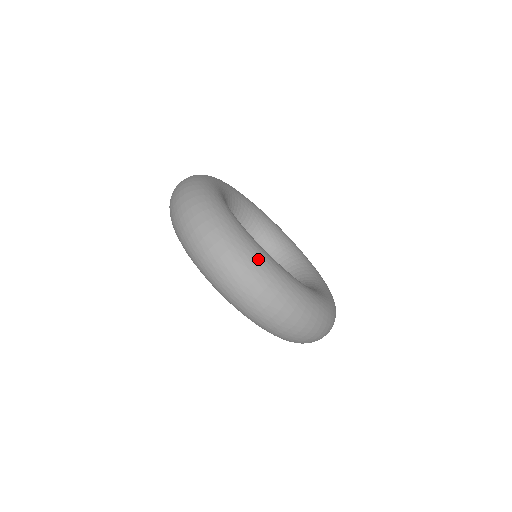
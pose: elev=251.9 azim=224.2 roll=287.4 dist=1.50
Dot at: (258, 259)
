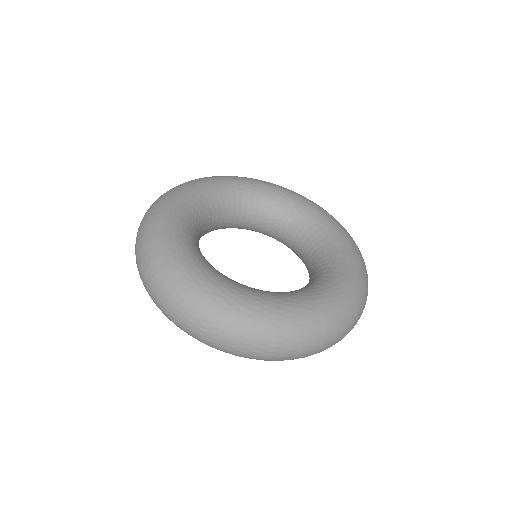
Dot at: (156, 248)
